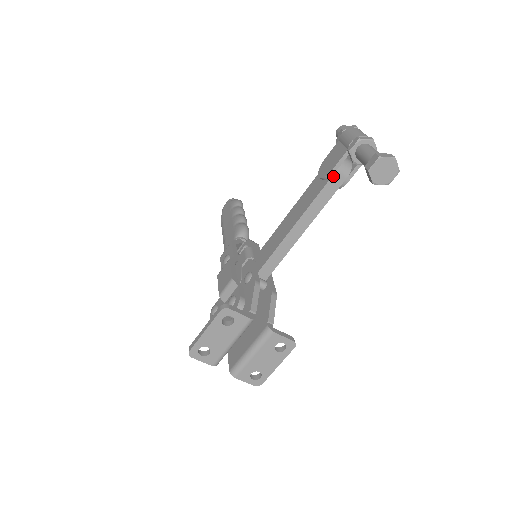
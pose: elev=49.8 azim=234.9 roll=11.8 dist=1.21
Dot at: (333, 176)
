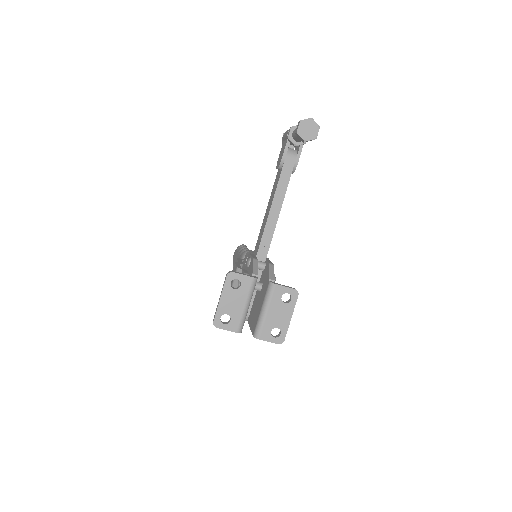
Dot at: (285, 161)
